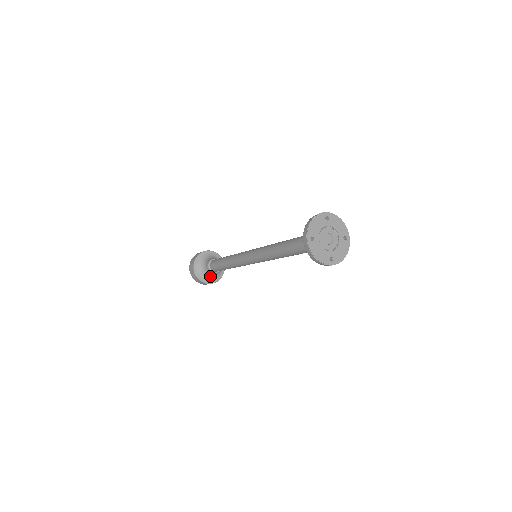
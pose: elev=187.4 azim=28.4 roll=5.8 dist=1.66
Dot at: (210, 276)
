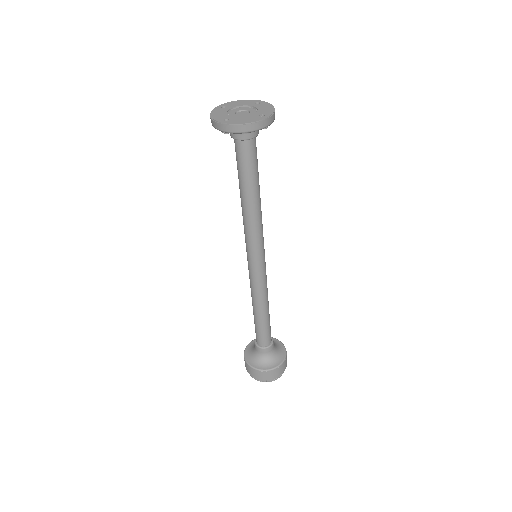
Dot at: (256, 357)
